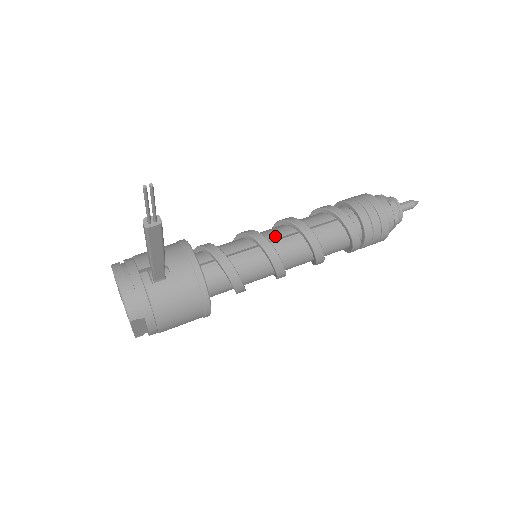
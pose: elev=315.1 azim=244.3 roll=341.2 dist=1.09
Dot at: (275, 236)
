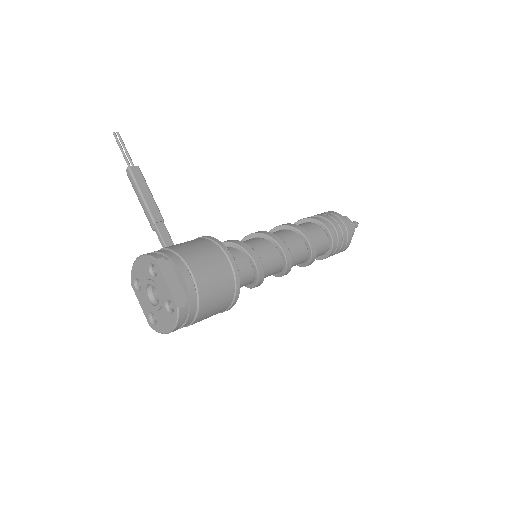
Dot at: occluded
